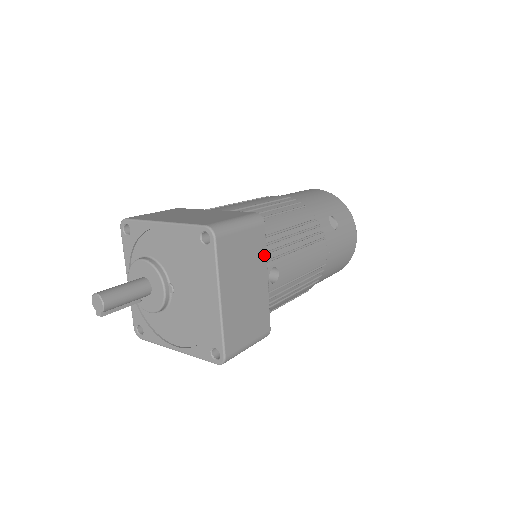
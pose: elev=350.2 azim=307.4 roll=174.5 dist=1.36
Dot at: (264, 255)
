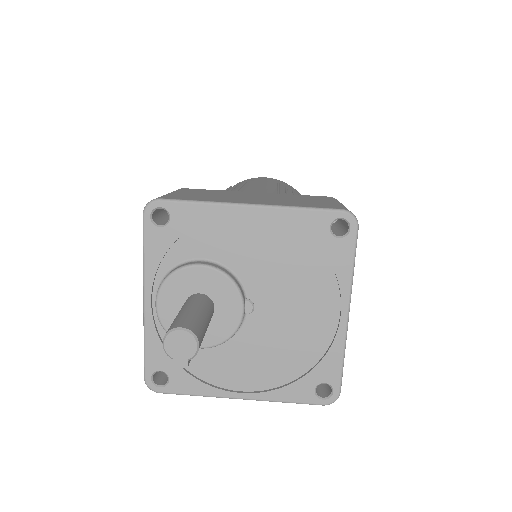
Dot at: occluded
